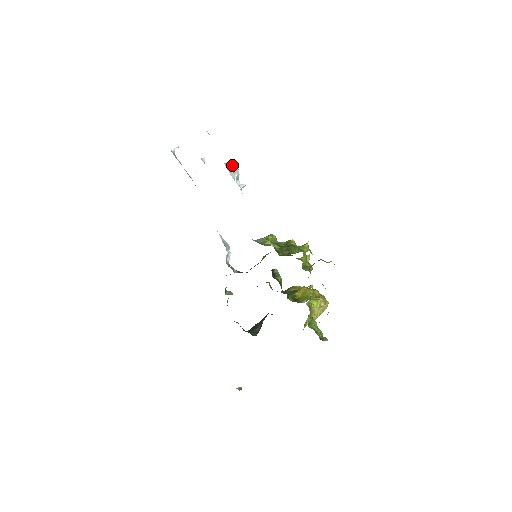
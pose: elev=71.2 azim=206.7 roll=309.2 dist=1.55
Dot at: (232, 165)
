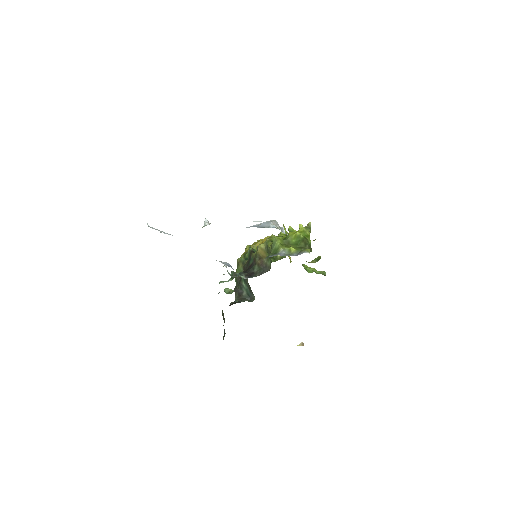
Dot at: (273, 222)
